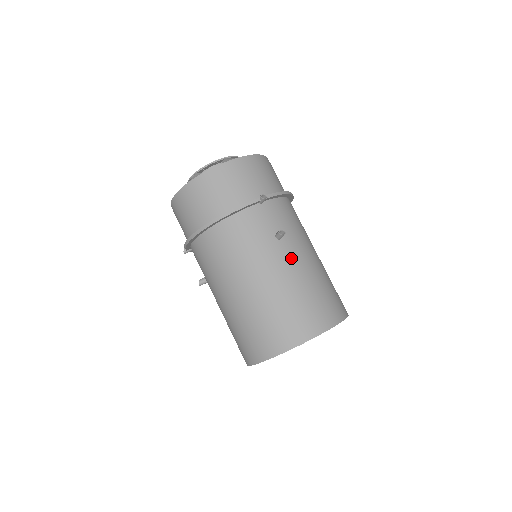
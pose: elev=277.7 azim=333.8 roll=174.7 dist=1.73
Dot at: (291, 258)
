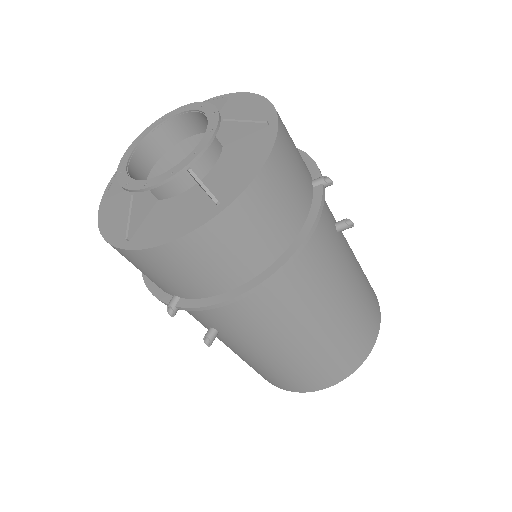
Dot at: (234, 347)
